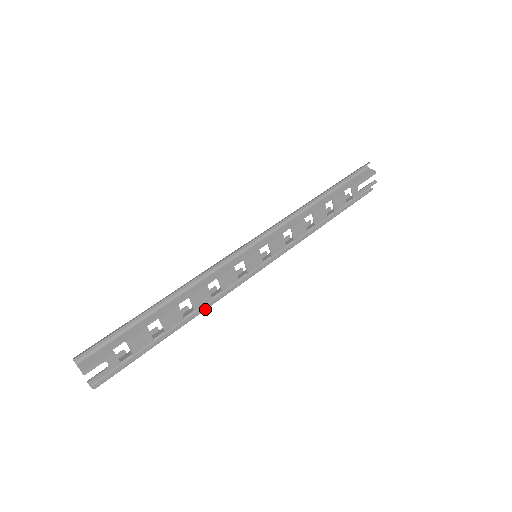
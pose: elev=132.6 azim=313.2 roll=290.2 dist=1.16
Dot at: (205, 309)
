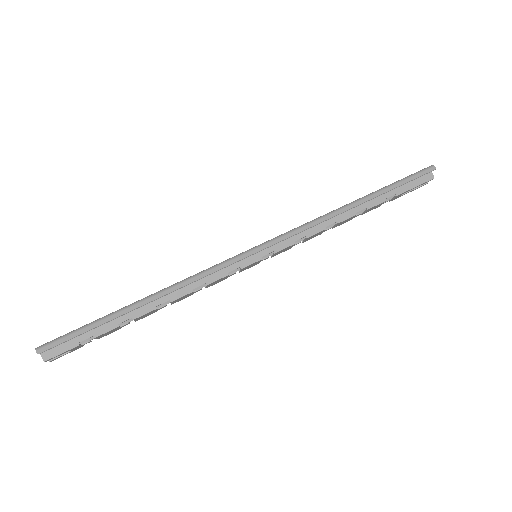
Dot at: occluded
